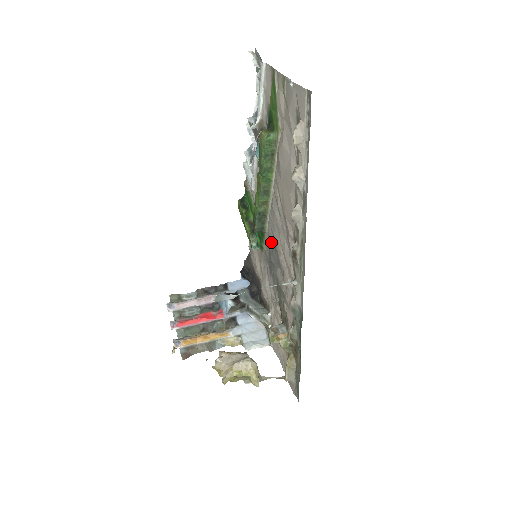
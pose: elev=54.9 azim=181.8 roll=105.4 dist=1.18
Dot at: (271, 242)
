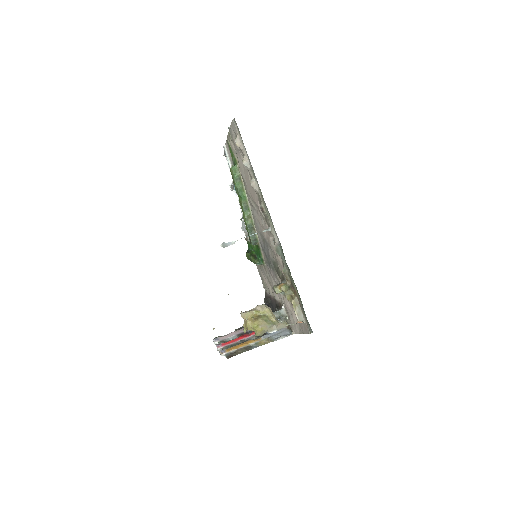
Dot at: (262, 243)
